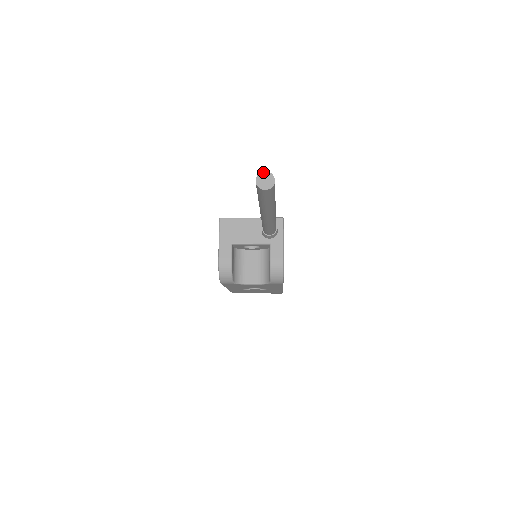
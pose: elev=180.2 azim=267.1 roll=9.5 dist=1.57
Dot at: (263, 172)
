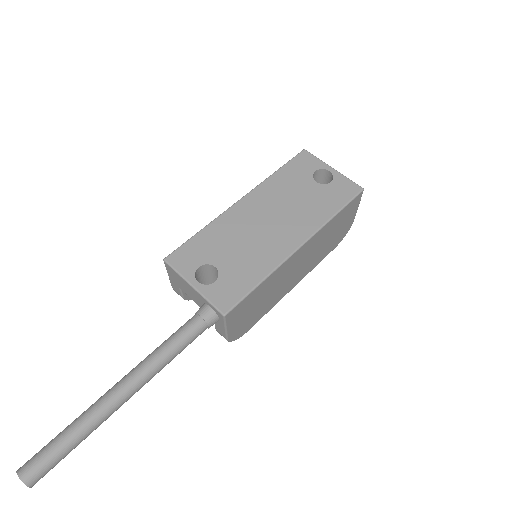
Dot at: (18, 476)
